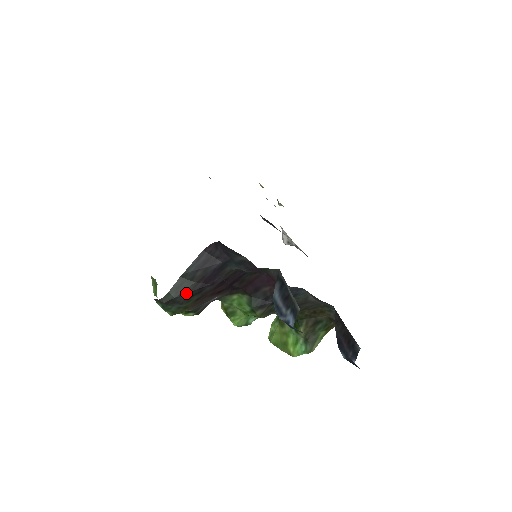
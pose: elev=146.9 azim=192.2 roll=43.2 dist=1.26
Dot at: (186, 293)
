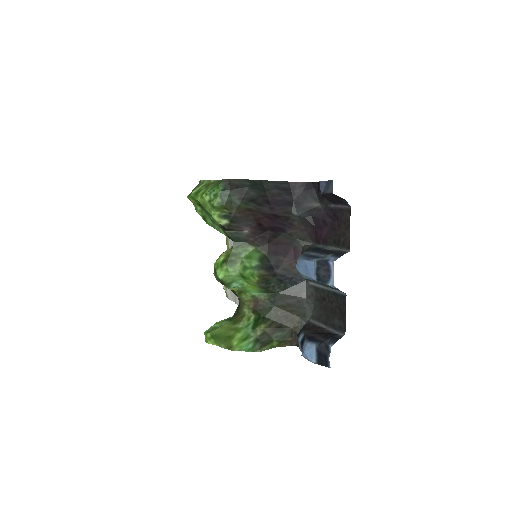
Dot at: (256, 193)
